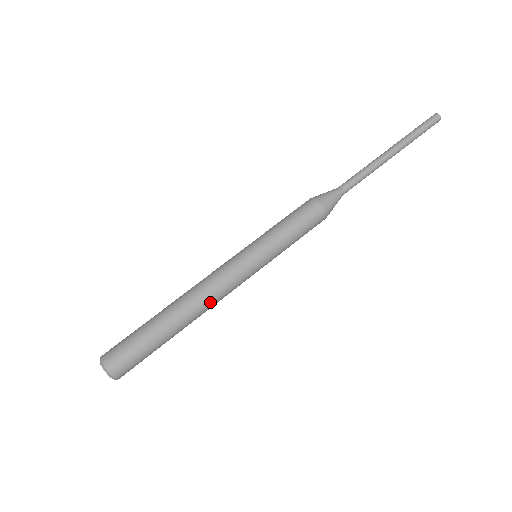
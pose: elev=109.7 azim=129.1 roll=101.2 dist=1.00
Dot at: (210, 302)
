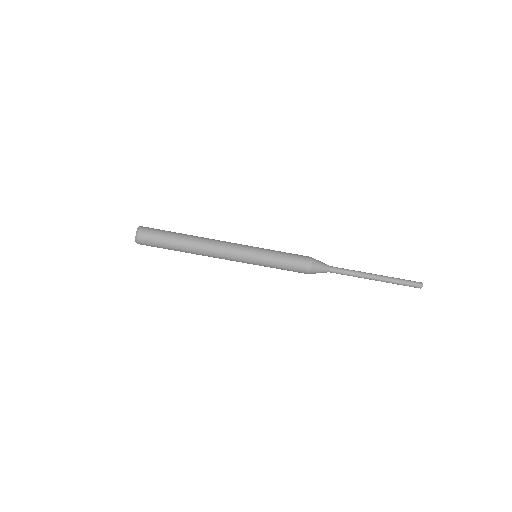
Dot at: (212, 254)
